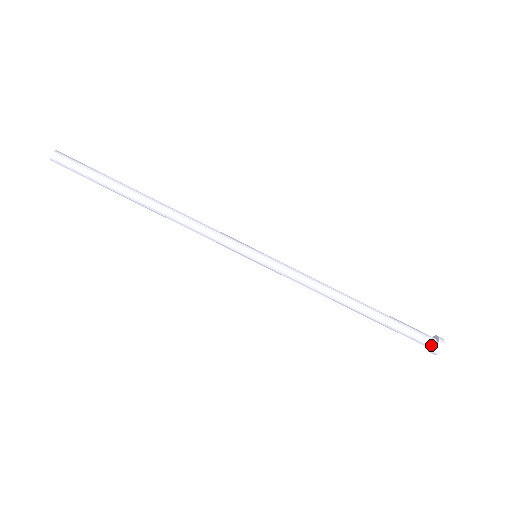
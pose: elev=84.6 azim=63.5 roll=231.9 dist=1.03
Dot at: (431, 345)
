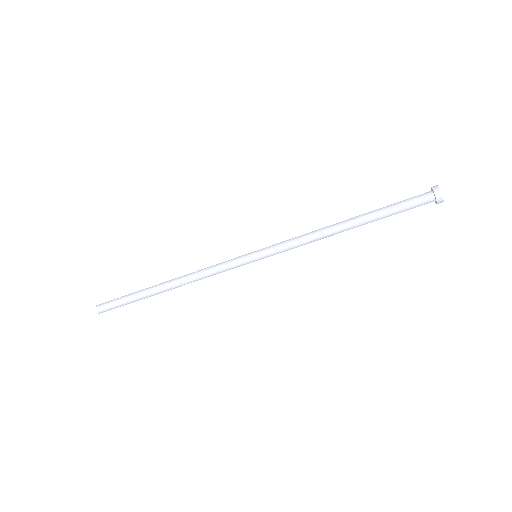
Dot at: (431, 198)
